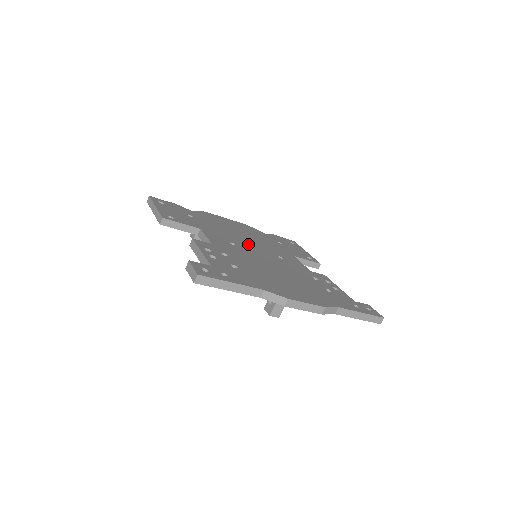
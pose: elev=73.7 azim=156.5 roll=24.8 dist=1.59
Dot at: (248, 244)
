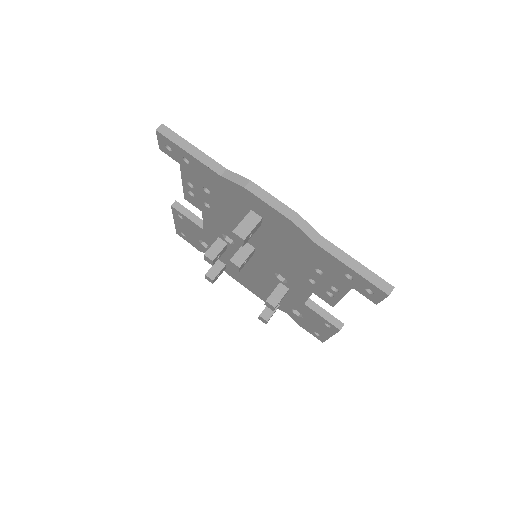
Dot at: occluded
